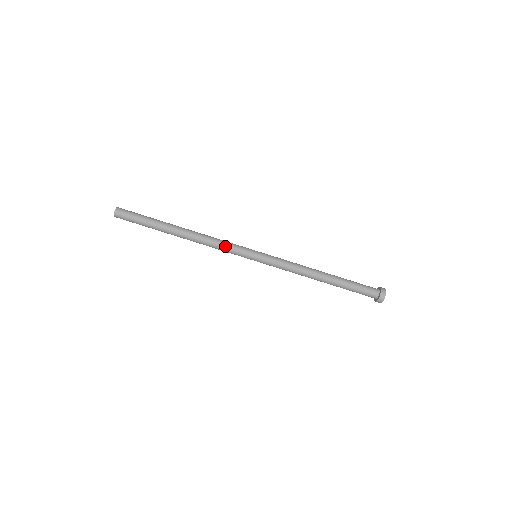
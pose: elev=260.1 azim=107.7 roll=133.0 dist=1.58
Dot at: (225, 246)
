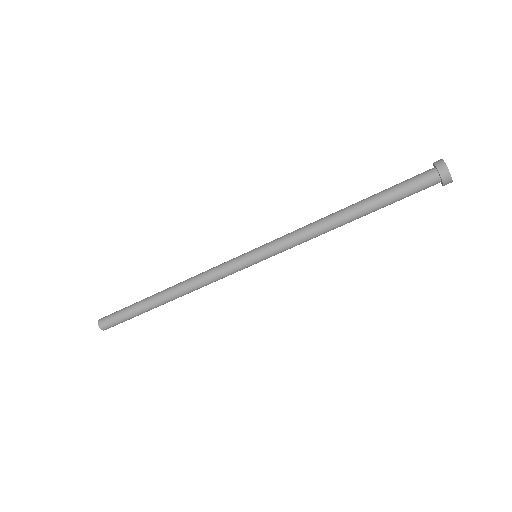
Dot at: (214, 272)
